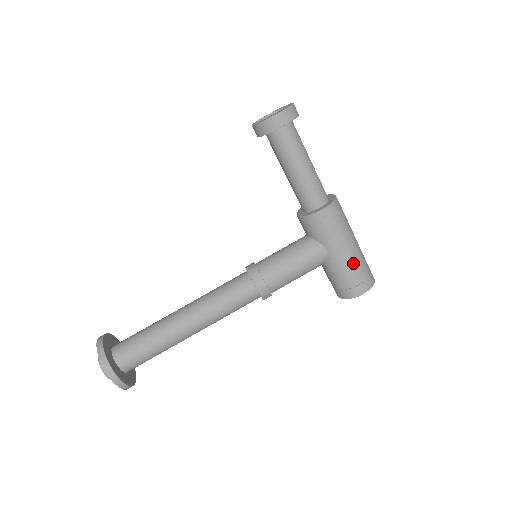
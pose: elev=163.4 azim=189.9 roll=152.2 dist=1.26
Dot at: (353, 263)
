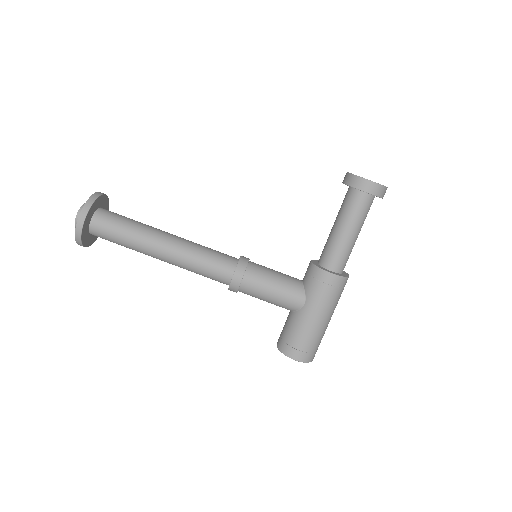
Dot at: (312, 331)
